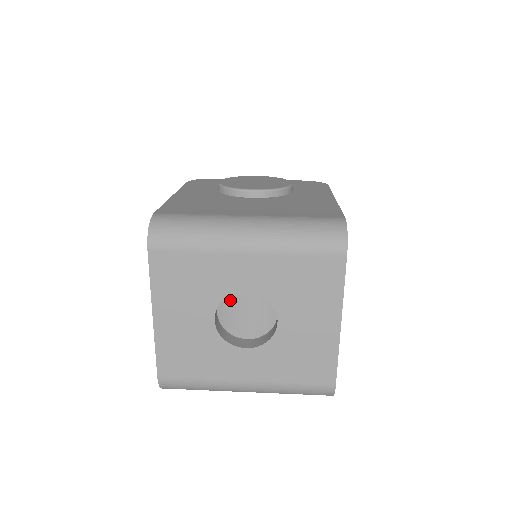
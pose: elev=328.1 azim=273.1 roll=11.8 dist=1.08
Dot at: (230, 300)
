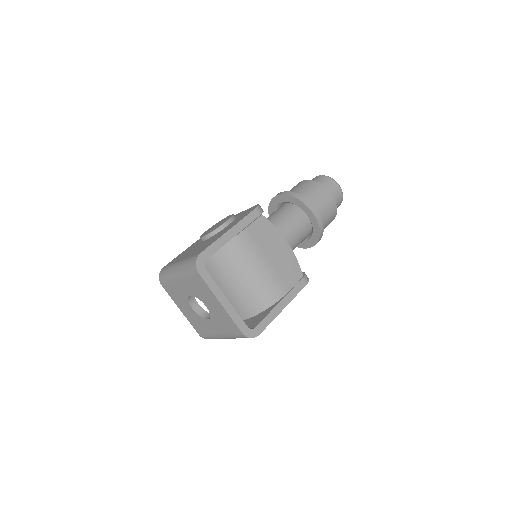
Dot at: occluded
